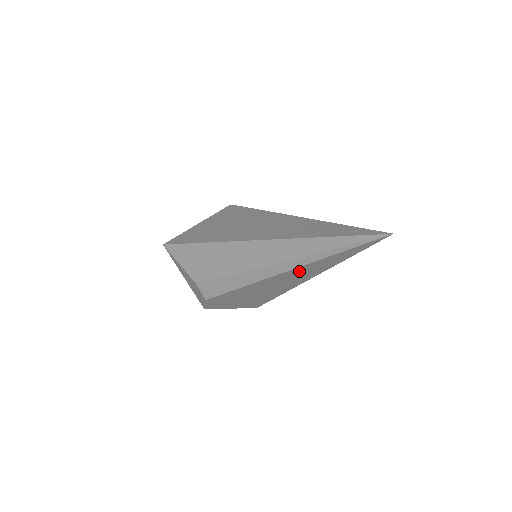
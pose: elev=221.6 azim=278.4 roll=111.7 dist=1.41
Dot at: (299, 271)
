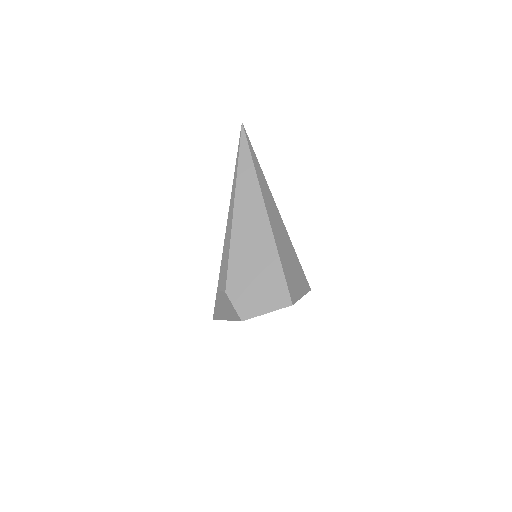
Dot at: (243, 196)
